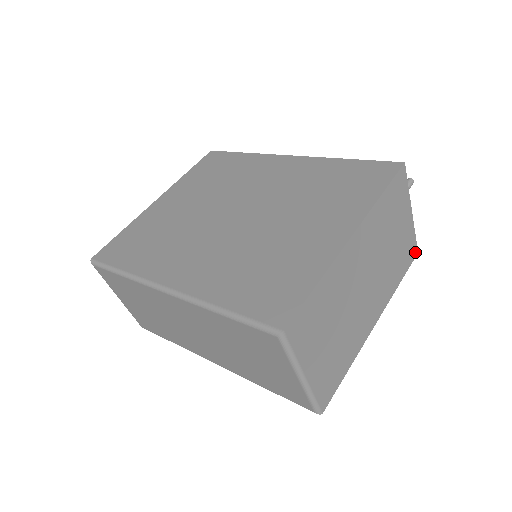
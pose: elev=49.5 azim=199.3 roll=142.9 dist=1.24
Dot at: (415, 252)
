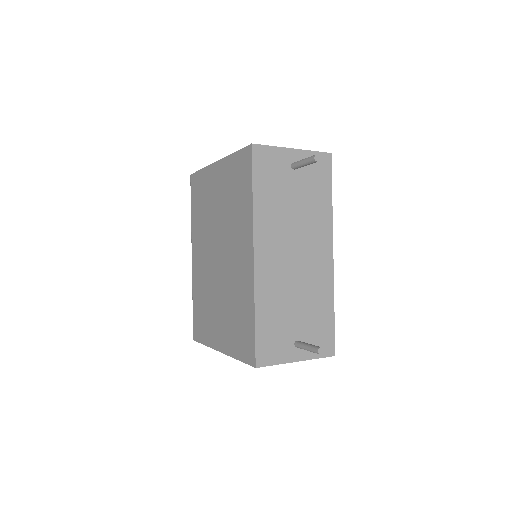
Dot at: (329, 355)
